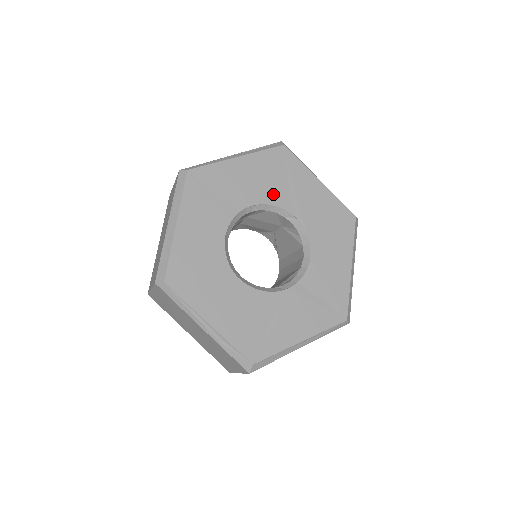
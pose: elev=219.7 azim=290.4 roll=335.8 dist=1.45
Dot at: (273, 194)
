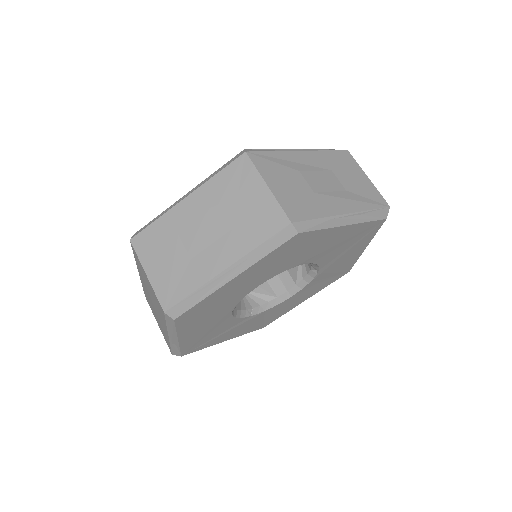
Dot at: (328, 256)
